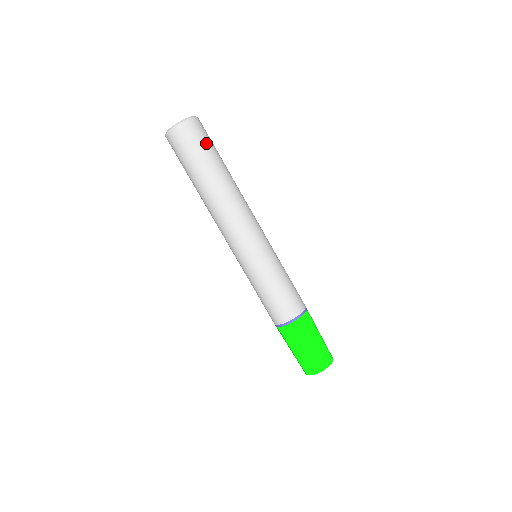
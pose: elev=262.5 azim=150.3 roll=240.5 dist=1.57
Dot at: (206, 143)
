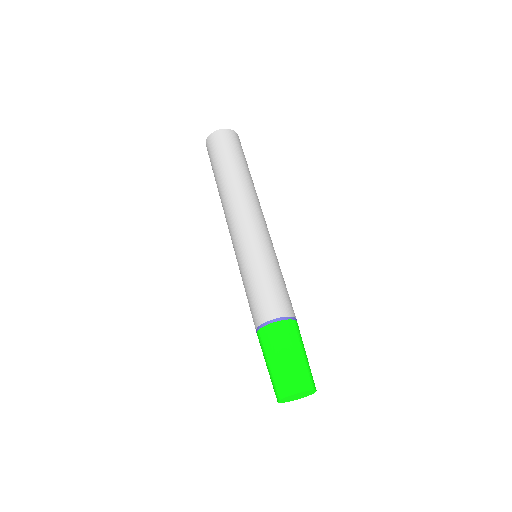
Dot at: (227, 148)
